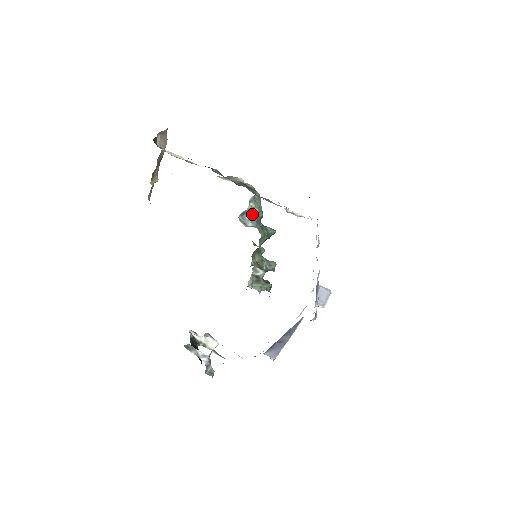
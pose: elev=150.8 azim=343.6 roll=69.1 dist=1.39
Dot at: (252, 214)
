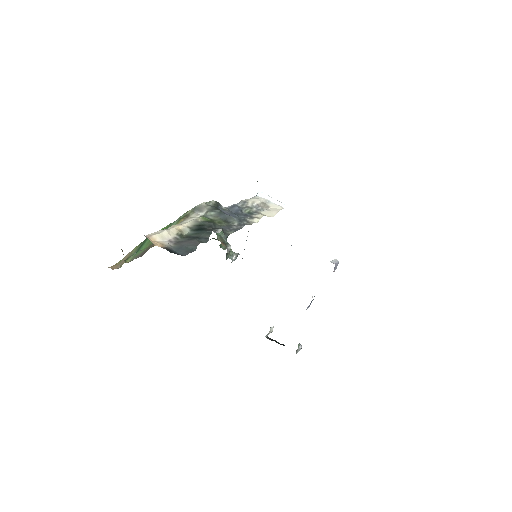
Dot at: occluded
